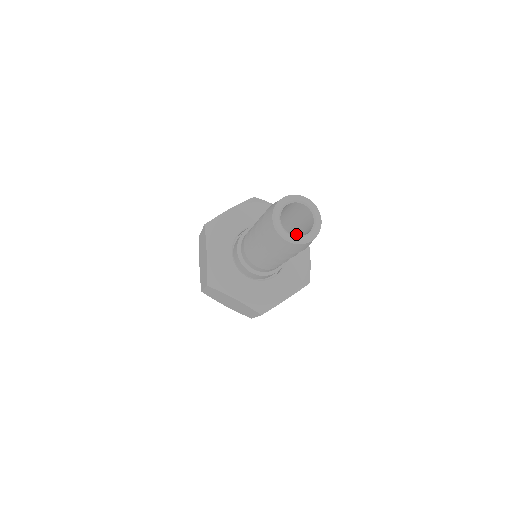
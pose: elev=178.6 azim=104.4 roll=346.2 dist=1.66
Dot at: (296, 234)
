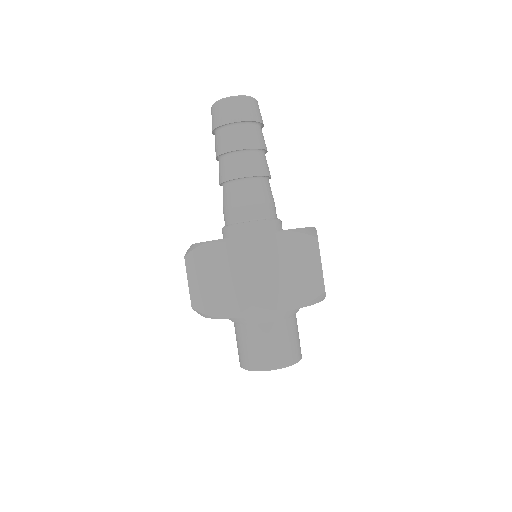
Dot at: occluded
